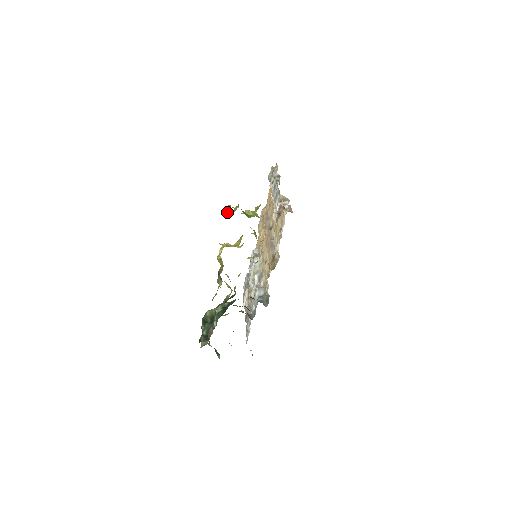
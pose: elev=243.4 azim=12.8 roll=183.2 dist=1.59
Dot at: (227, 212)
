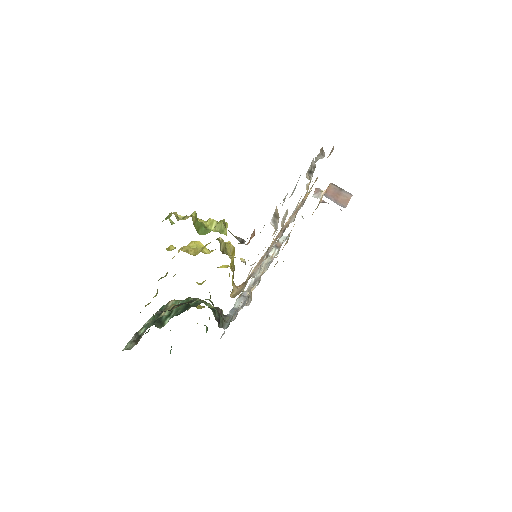
Dot at: occluded
